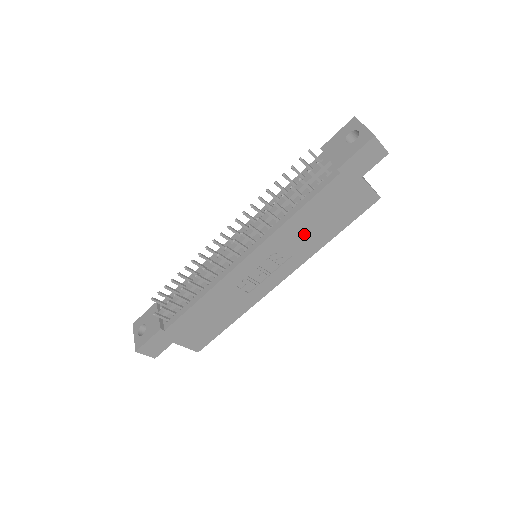
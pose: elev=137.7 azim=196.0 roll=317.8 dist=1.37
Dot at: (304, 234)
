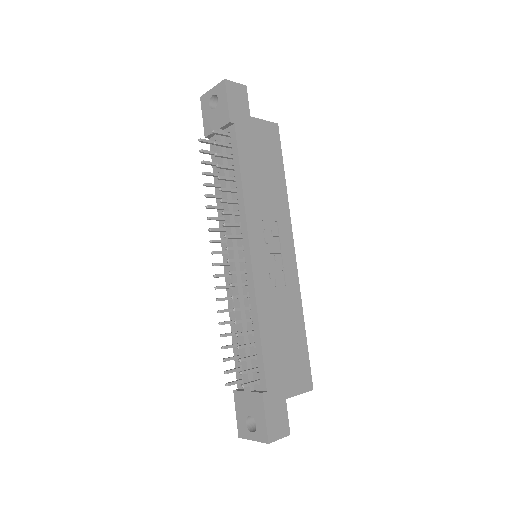
Dot at: (265, 194)
